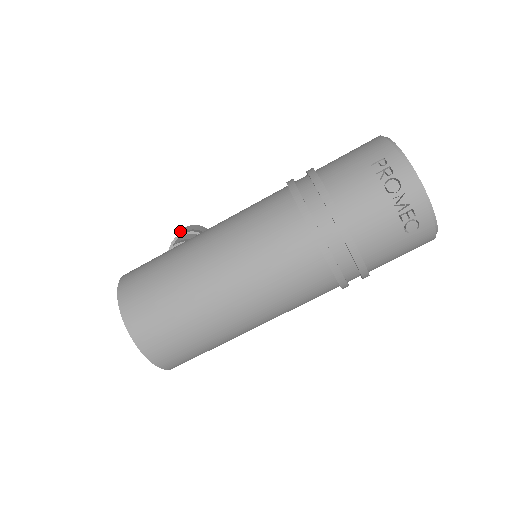
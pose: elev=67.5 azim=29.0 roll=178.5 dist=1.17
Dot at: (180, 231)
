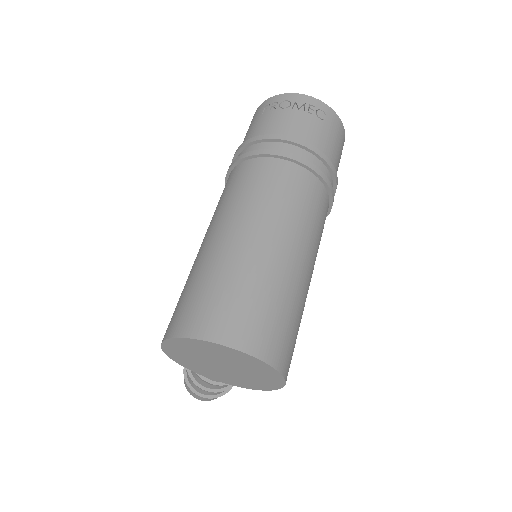
Dot at: occluded
